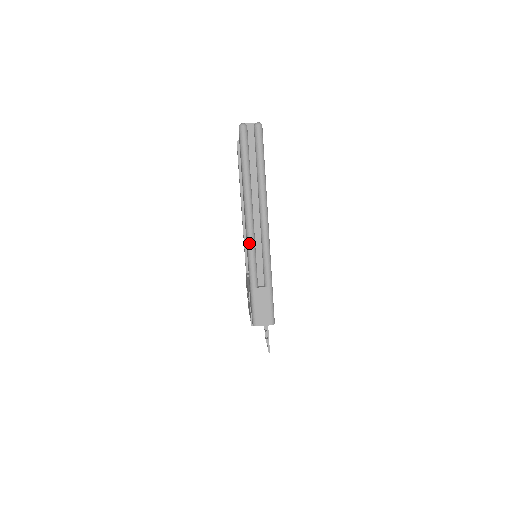
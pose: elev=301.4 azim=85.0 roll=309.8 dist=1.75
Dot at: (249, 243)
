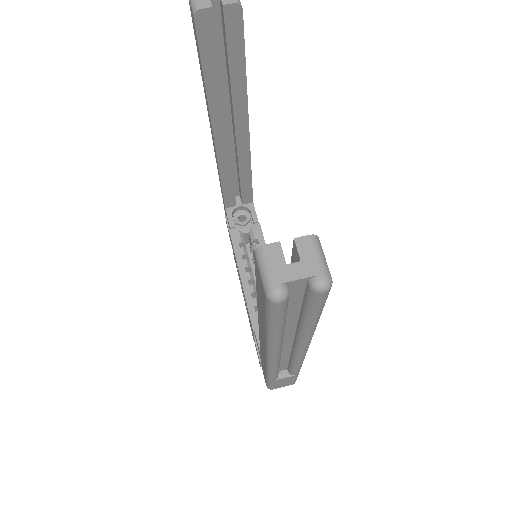
Dot at: (271, 368)
